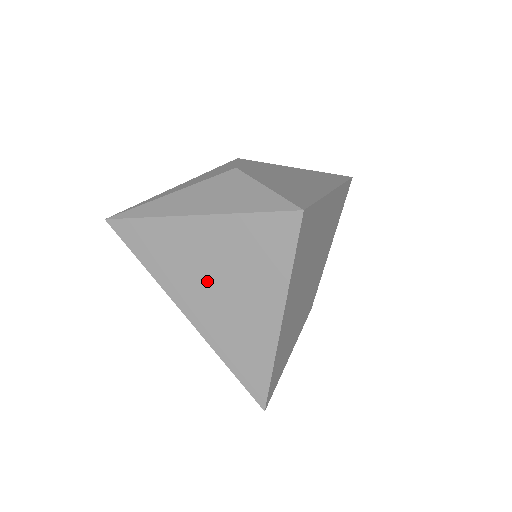
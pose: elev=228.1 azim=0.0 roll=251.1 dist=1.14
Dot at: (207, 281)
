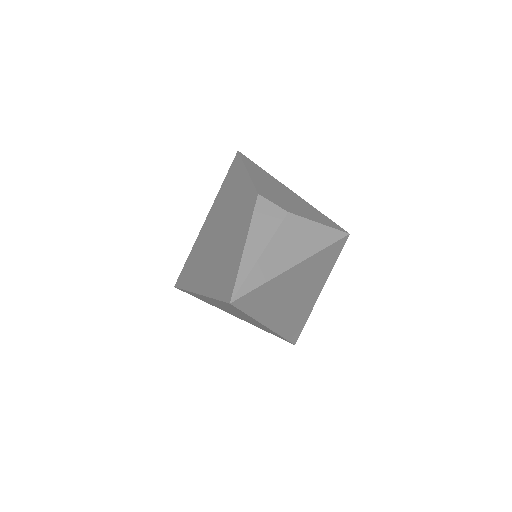
Dot at: (289, 300)
